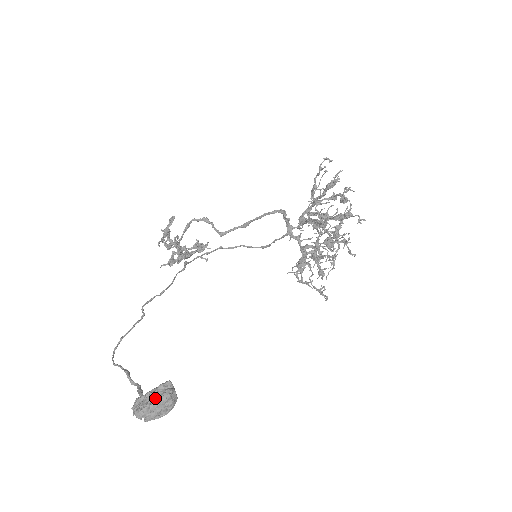
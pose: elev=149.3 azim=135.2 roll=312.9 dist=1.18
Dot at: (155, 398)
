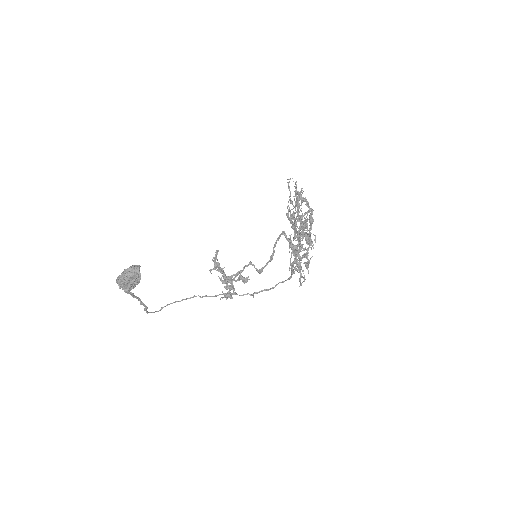
Dot at: (127, 269)
